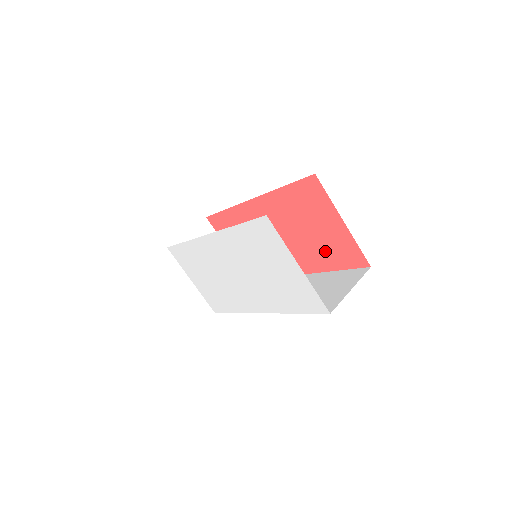
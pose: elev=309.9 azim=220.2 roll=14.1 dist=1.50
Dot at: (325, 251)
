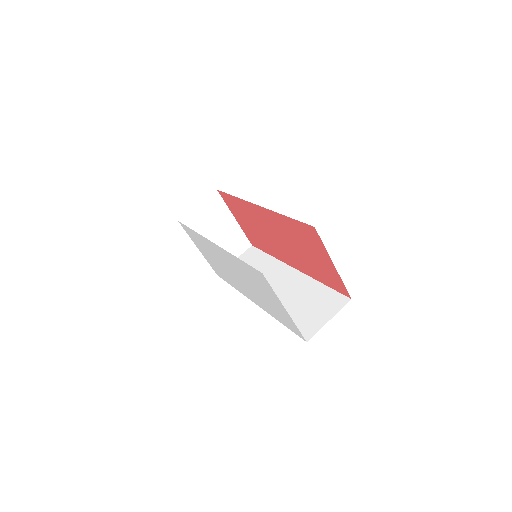
Dot at: (317, 270)
